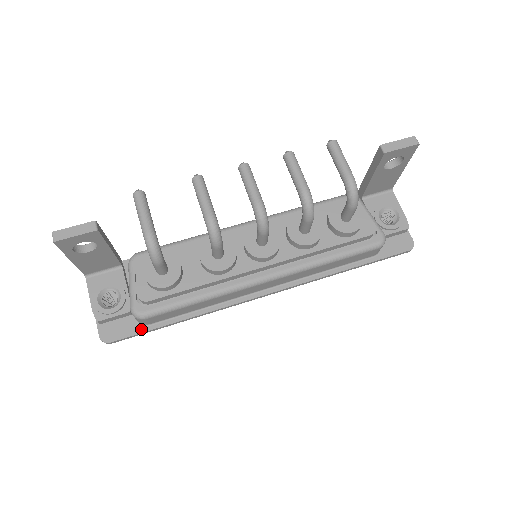
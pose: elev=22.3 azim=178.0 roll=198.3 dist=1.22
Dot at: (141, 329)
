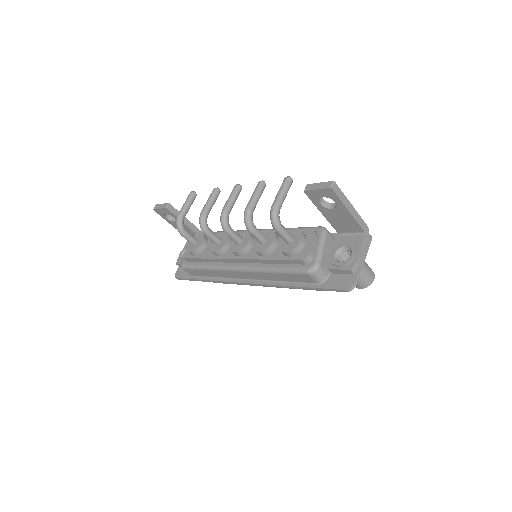
Dot at: (189, 277)
